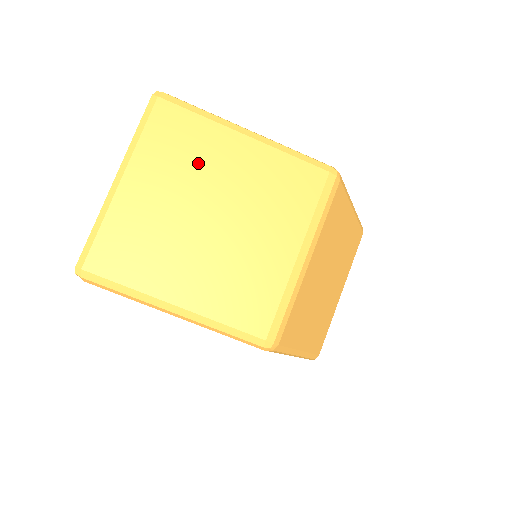
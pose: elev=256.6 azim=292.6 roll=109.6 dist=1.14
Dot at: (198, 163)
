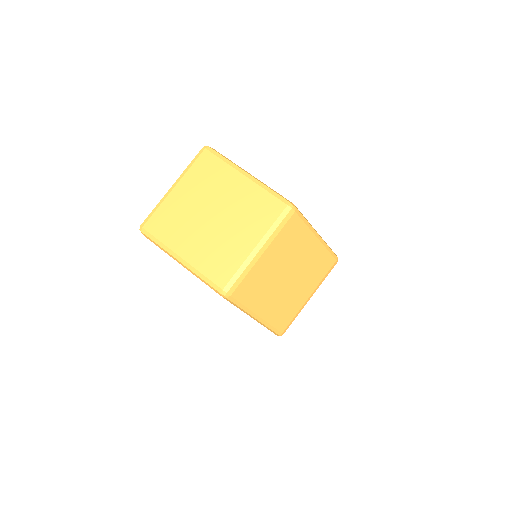
Dot at: (215, 186)
